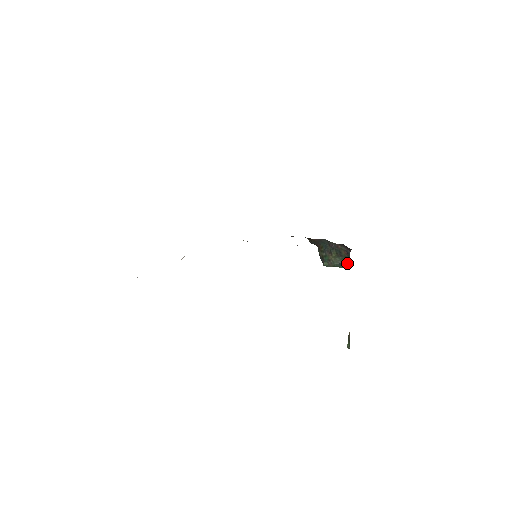
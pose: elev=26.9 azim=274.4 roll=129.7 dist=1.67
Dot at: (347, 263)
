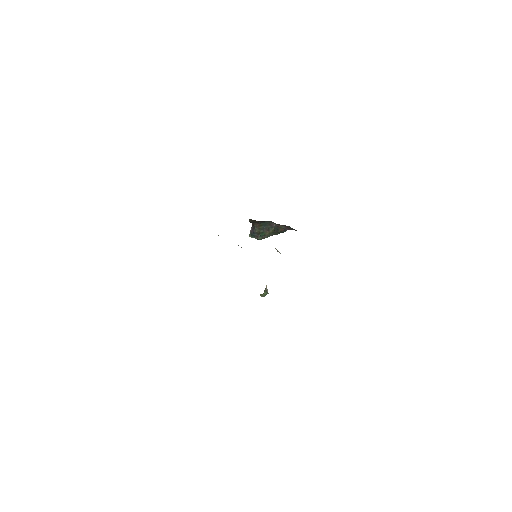
Dot at: occluded
